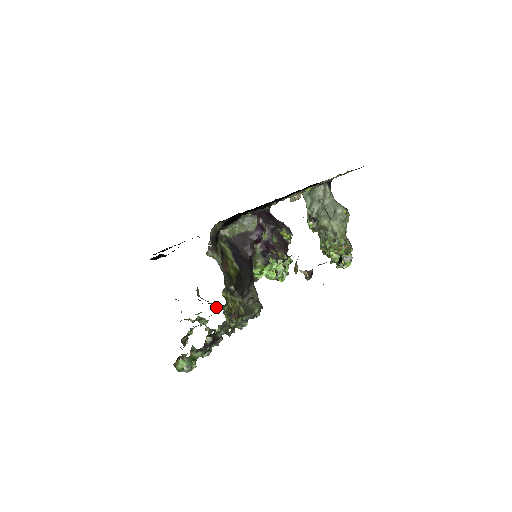
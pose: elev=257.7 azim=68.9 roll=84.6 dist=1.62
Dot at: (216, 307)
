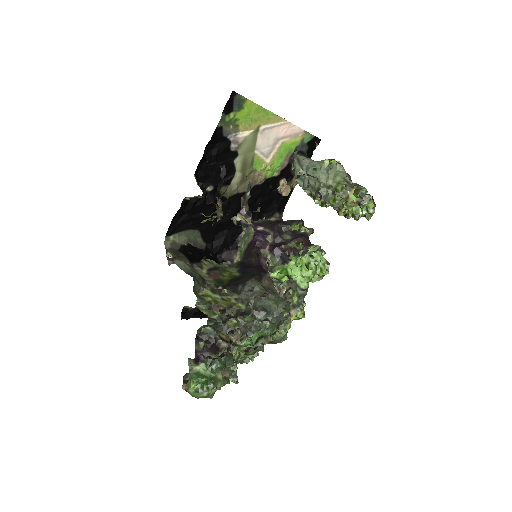
Dot at: occluded
